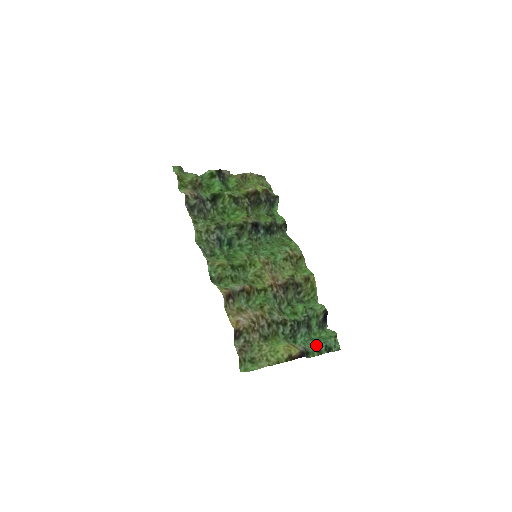
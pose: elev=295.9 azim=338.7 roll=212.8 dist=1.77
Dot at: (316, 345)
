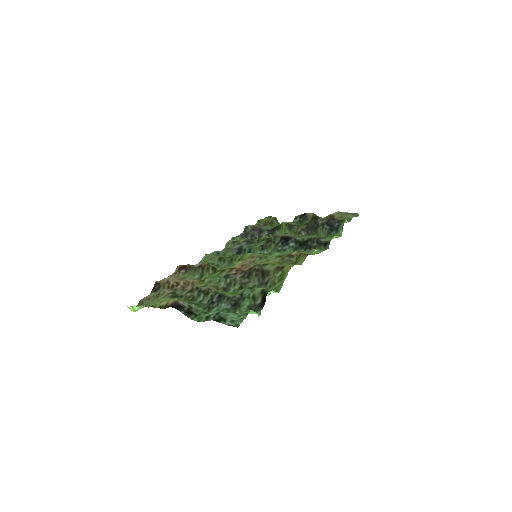
Dot at: (213, 313)
